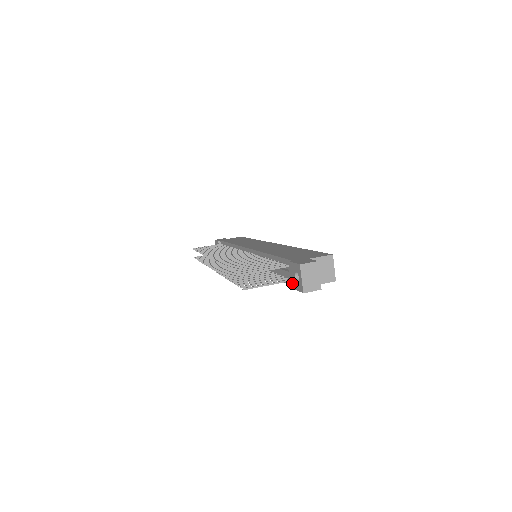
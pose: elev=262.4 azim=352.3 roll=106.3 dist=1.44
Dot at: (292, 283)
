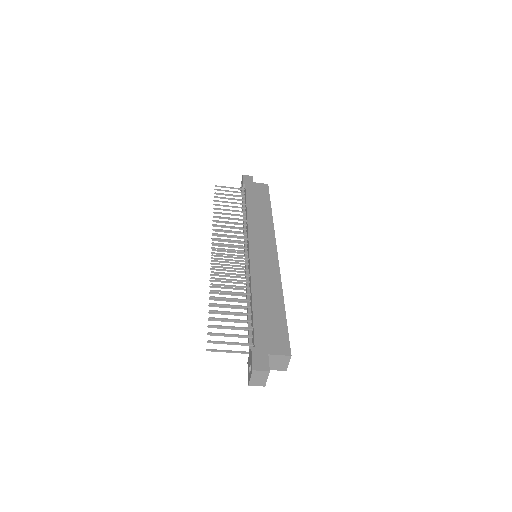
Dot at: (248, 362)
